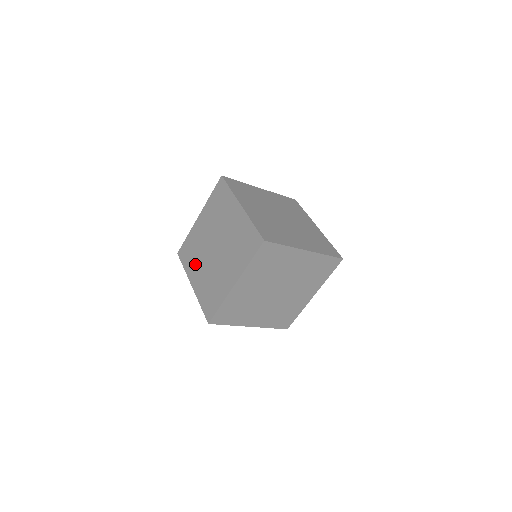
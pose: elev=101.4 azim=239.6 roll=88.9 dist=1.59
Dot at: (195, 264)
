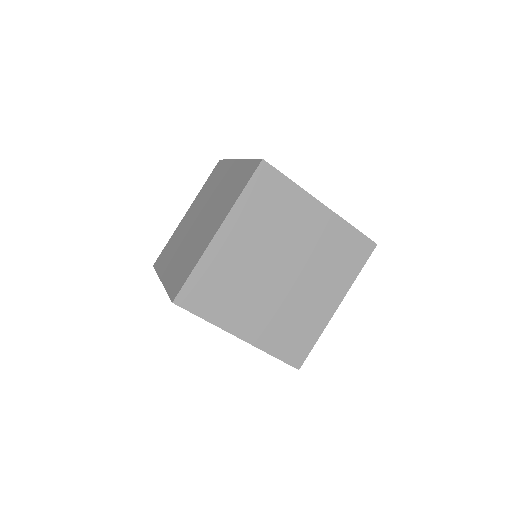
Dot at: (171, 256)
